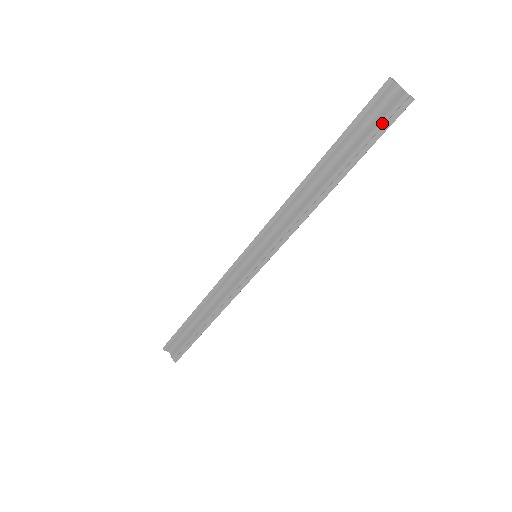
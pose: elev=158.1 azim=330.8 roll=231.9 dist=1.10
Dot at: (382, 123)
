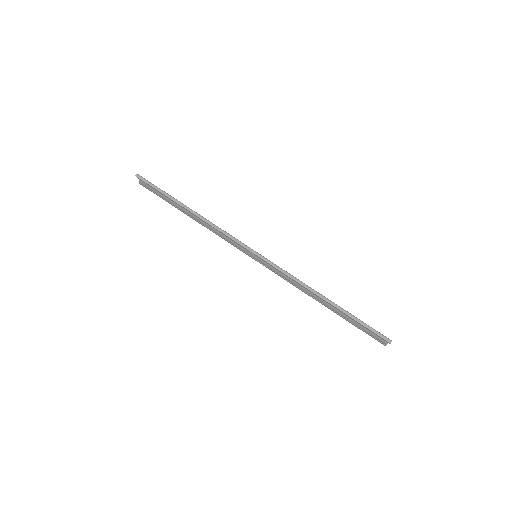
Dot at: (368, 333)
